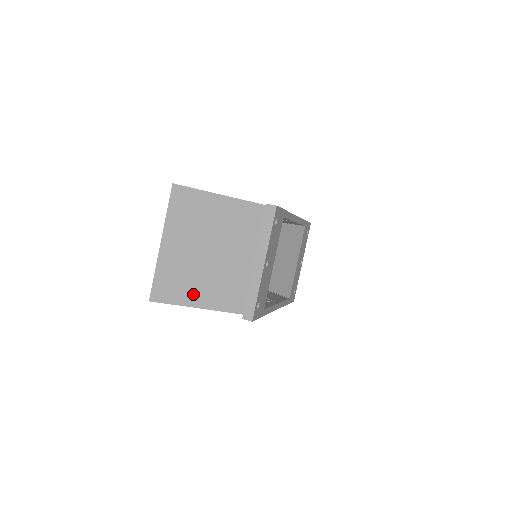
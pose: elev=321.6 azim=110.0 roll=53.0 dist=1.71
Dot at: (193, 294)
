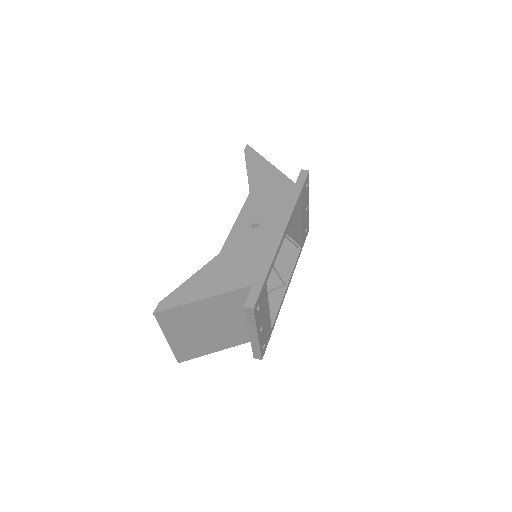
Dot at: (209, 348)
